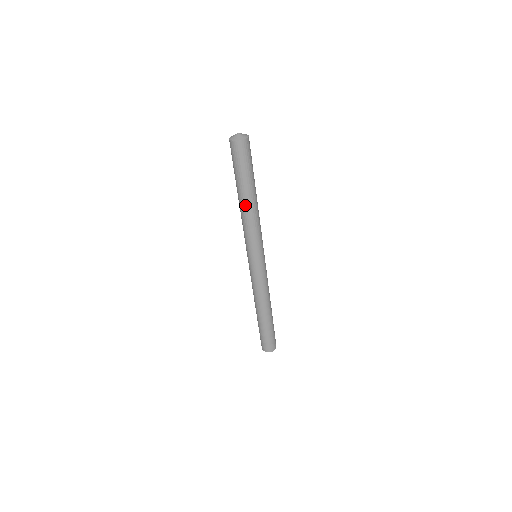
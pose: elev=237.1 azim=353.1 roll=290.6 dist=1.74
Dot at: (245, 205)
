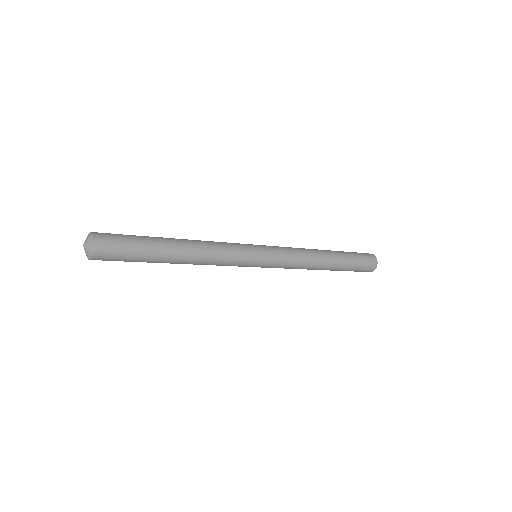
Dot at: occluded
